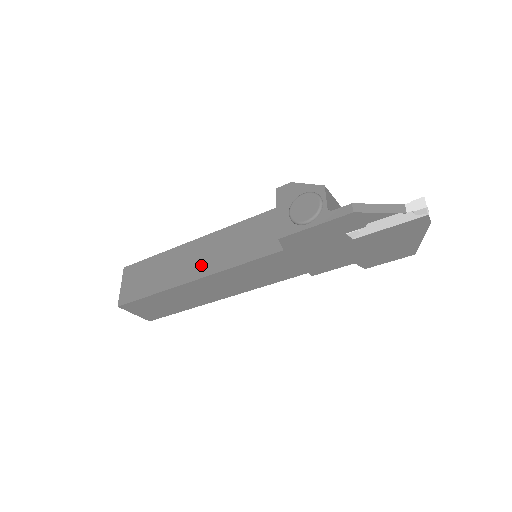
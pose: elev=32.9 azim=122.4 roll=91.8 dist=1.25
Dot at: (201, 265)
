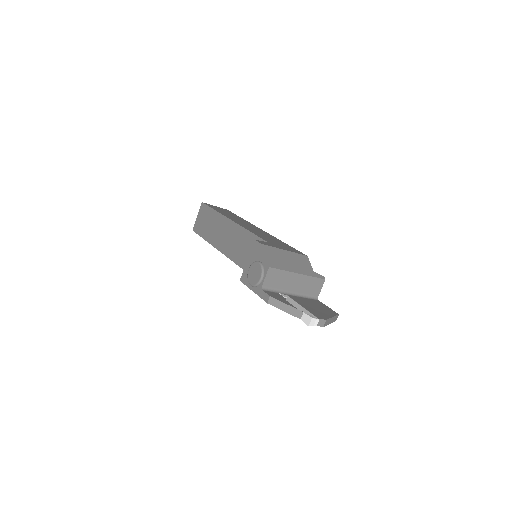
Dot at: (225, 244)
